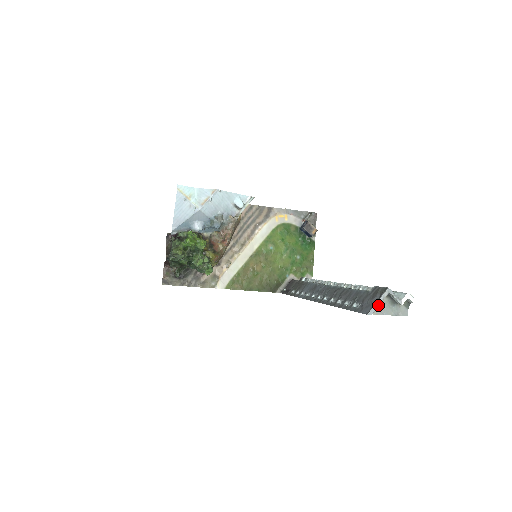
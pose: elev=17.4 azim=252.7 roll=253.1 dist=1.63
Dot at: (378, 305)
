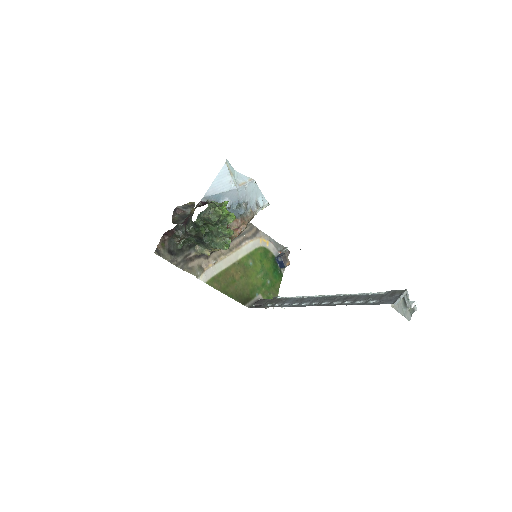
Dot at: (400, 300)
